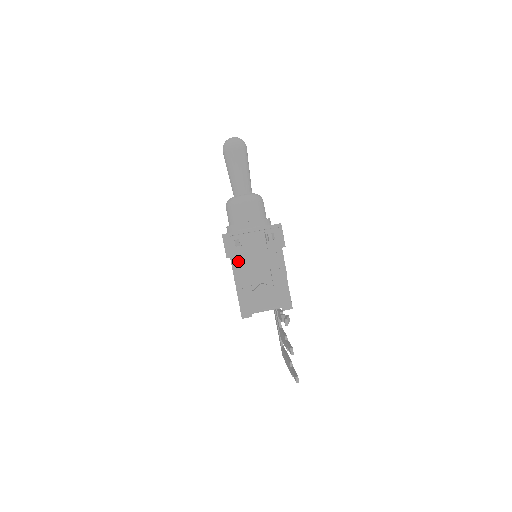
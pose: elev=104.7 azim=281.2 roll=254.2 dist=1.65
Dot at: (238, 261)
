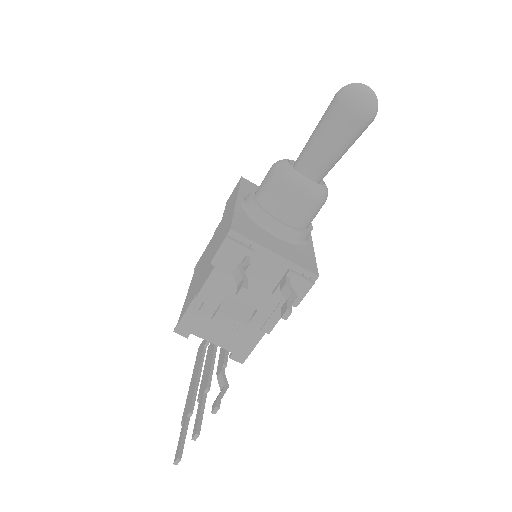
Dot at: (223, 275)
